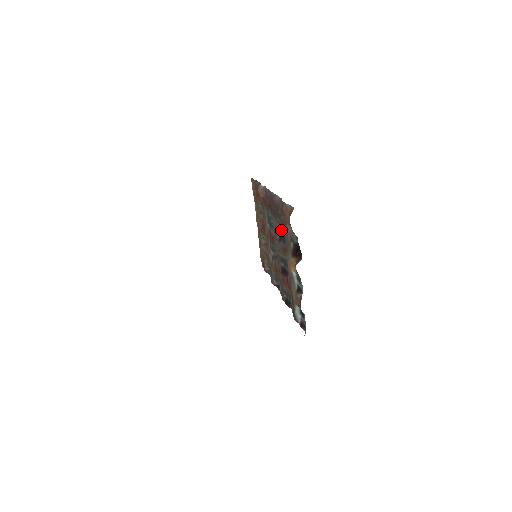
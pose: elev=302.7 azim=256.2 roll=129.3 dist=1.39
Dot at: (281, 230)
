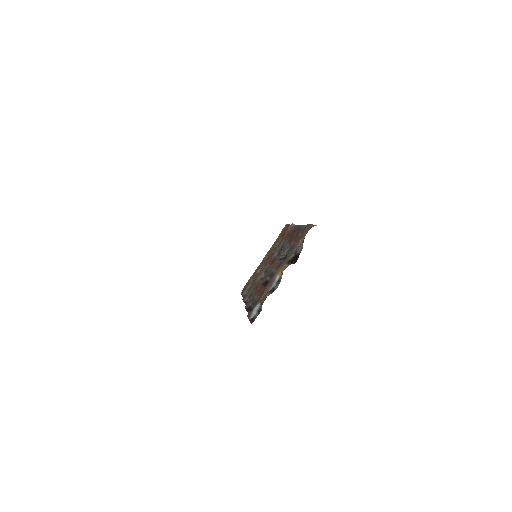
Dot at: (289, 251)
